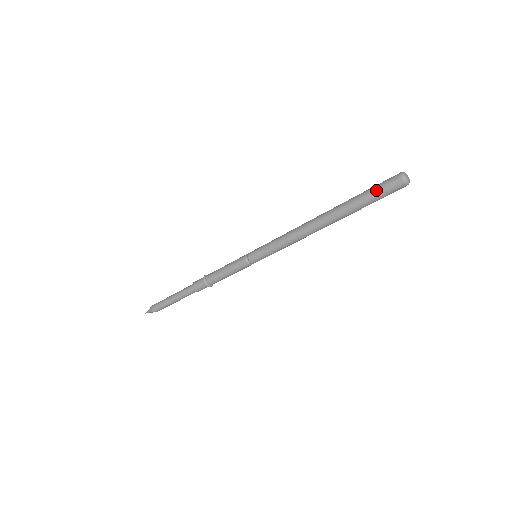
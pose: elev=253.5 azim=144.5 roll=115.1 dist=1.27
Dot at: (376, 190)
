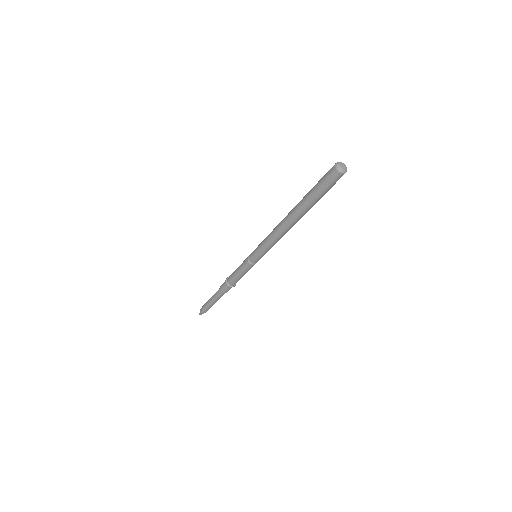
Dot at: (322, 186)
